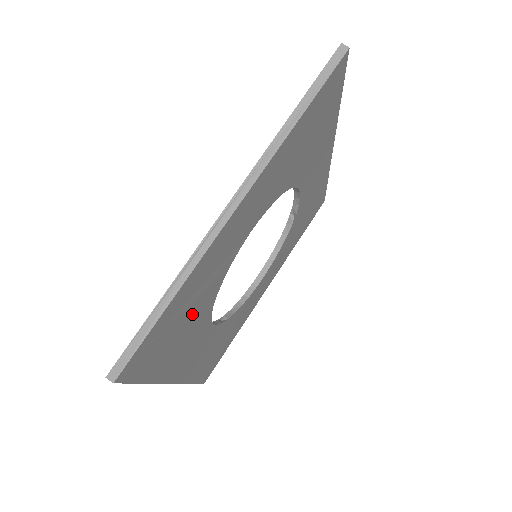
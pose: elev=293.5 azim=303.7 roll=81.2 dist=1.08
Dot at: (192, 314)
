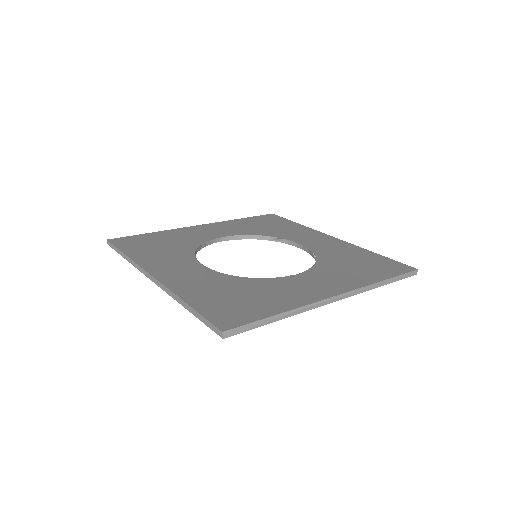
Dot at: occluded
